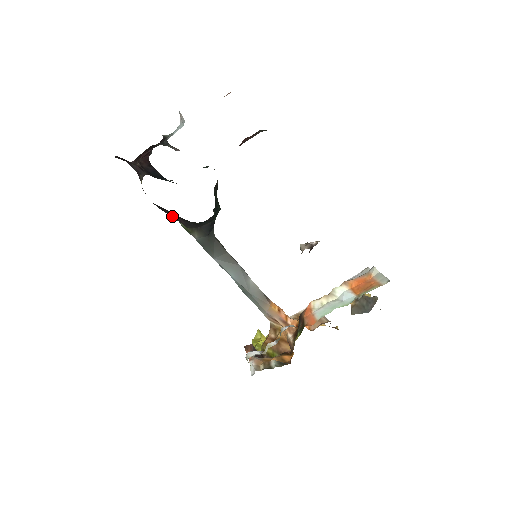
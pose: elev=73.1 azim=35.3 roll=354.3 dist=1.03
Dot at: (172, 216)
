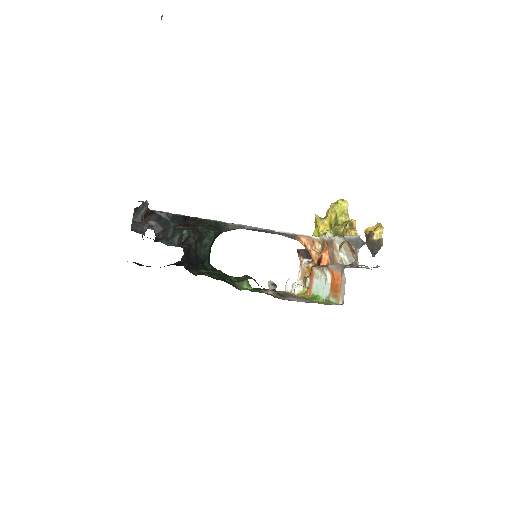
Dot at: occluded
